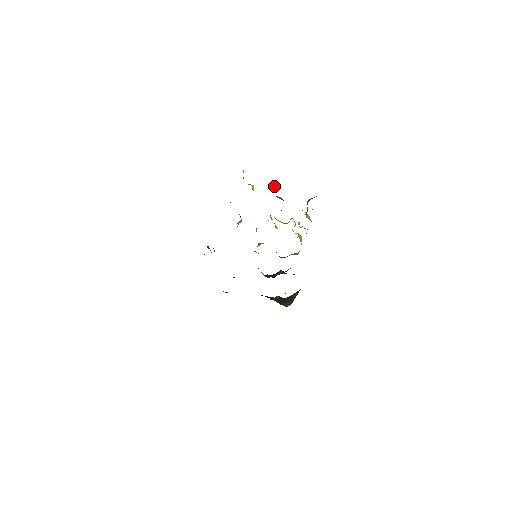
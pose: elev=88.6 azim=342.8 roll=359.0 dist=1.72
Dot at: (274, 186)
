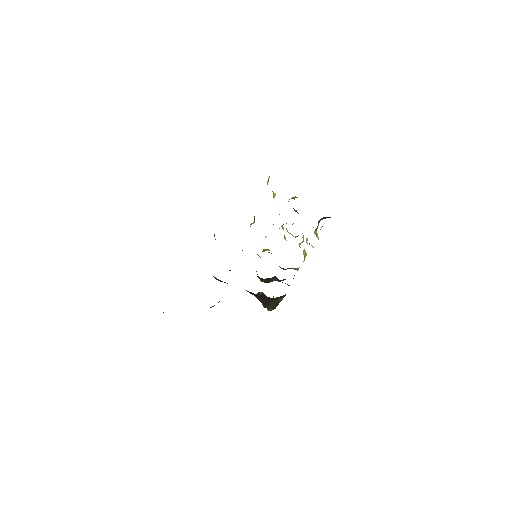
Dot at: (294, 198)
